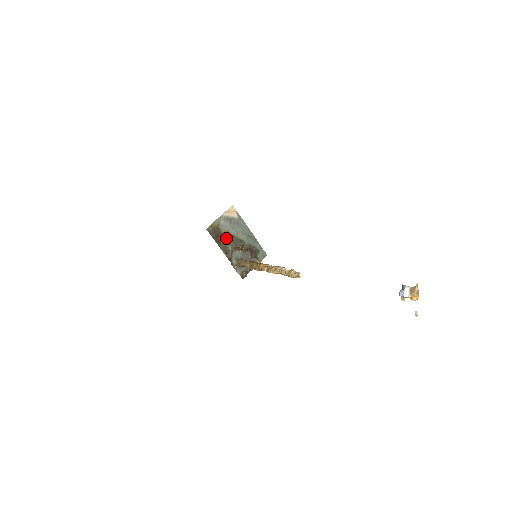
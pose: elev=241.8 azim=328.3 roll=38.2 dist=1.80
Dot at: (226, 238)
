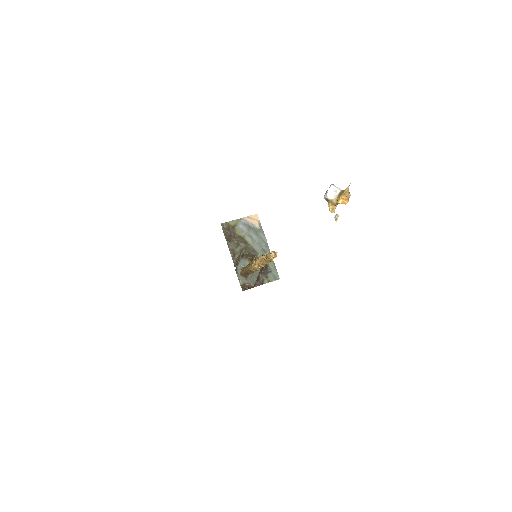
Dot at: (239, 241)
